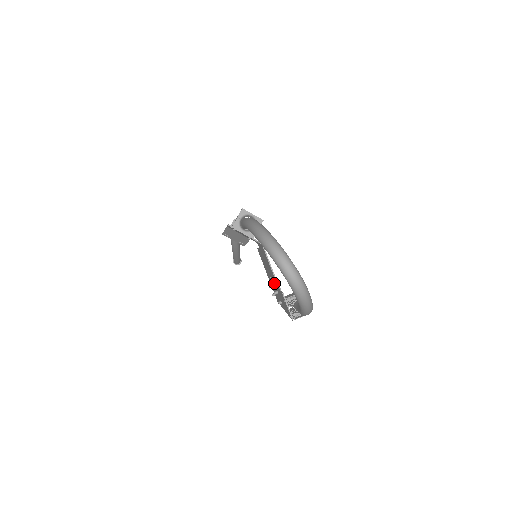
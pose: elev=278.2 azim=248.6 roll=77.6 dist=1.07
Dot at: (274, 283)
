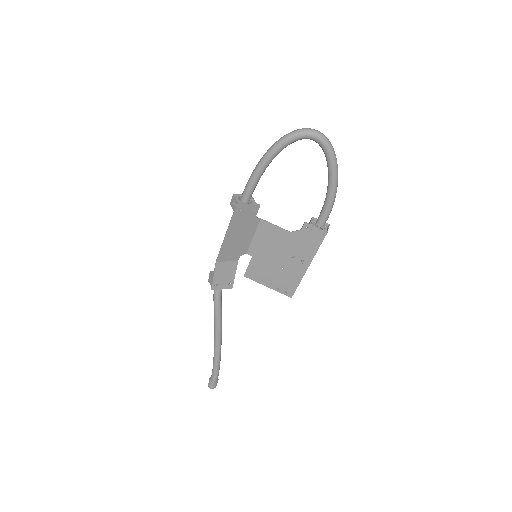
Dot at: (286, 253)
